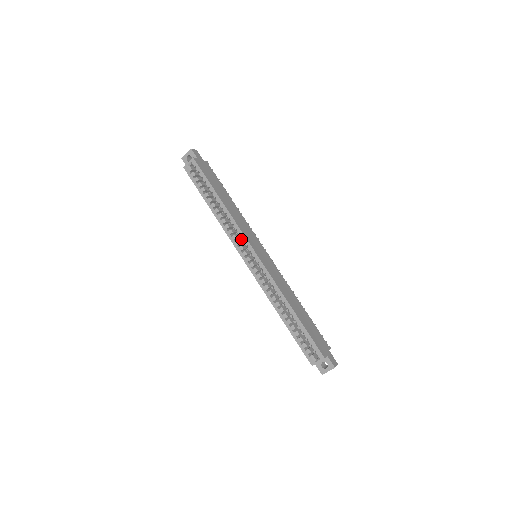
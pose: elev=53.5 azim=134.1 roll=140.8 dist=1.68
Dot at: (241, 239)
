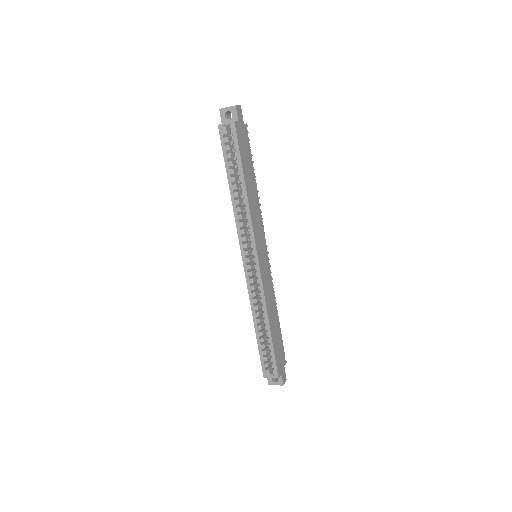
Dot at: (249, 238)
